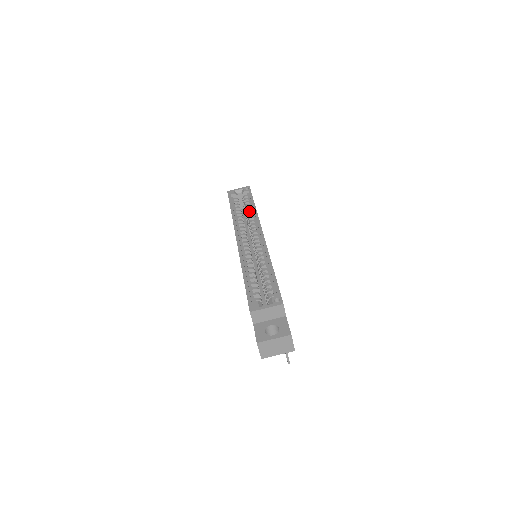
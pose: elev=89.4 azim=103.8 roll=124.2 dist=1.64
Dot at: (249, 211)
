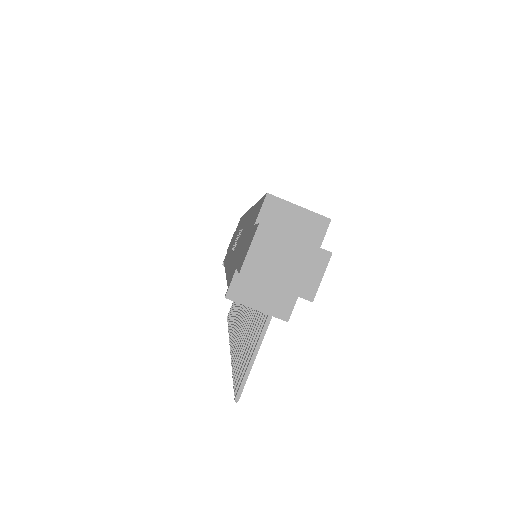
Dot at: occluded
